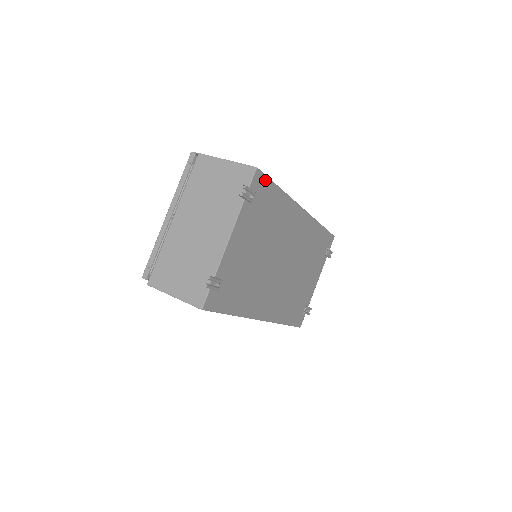
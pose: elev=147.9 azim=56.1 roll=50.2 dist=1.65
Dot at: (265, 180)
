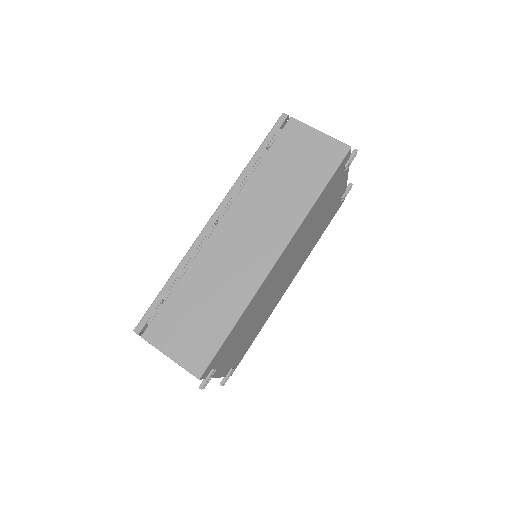
Dot at: (214, 358)
